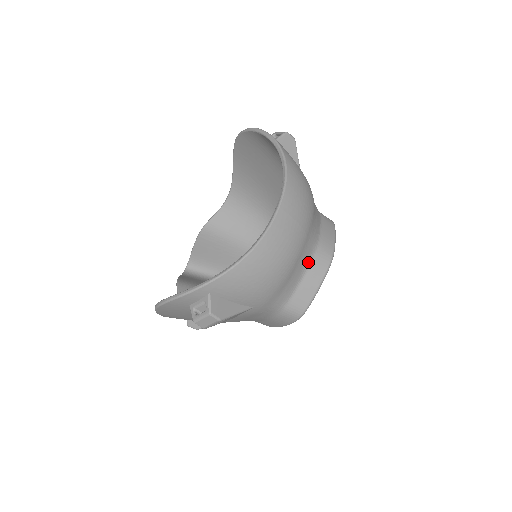
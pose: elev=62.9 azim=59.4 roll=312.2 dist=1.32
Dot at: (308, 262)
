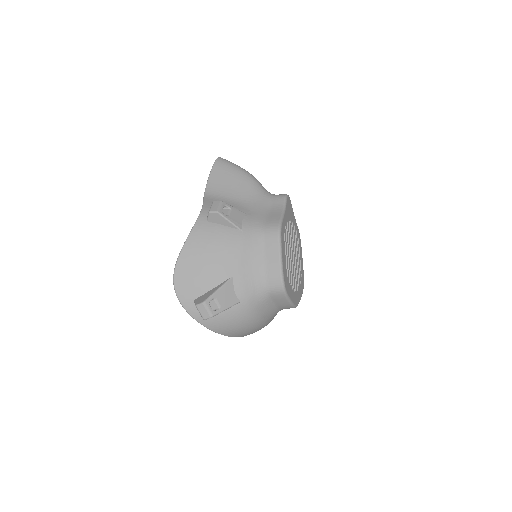
Dot at: occluded
